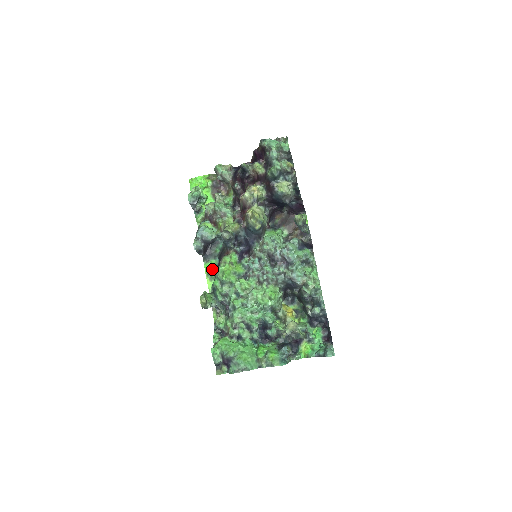
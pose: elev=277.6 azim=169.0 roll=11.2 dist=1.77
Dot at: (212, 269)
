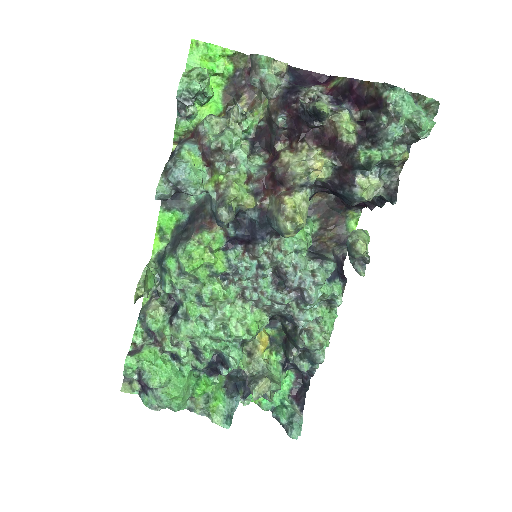
Dot at: (171, 225)
